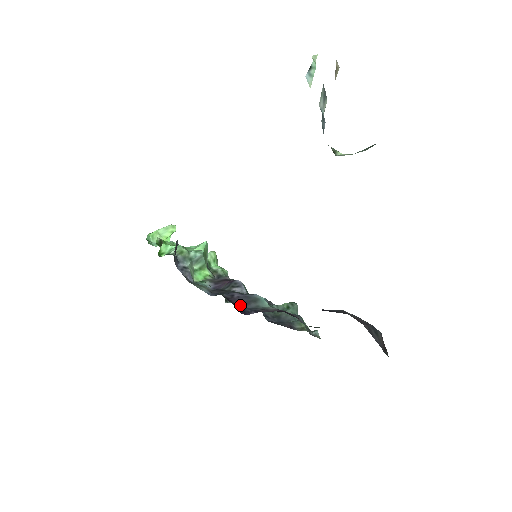
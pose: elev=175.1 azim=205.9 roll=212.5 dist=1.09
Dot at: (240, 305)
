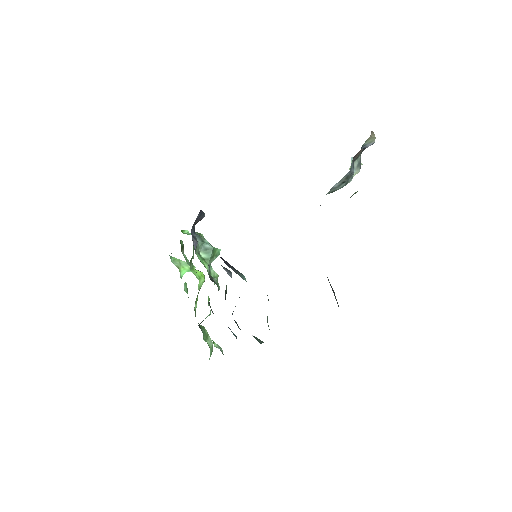
Dot at: (225, 262)
